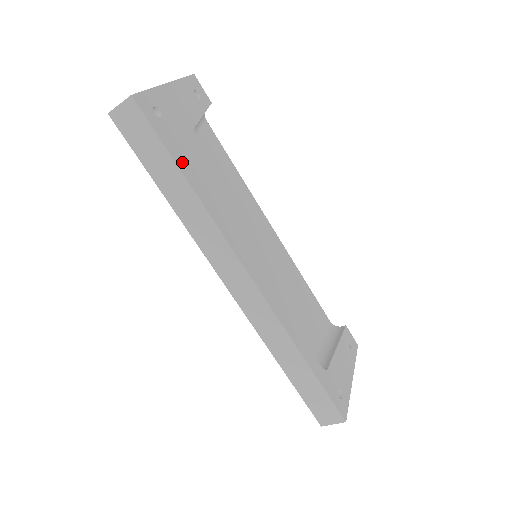
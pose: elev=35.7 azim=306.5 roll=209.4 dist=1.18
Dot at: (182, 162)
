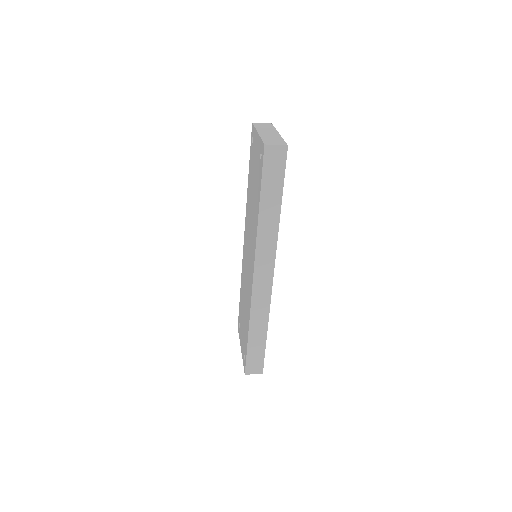
Dot at: occluded
